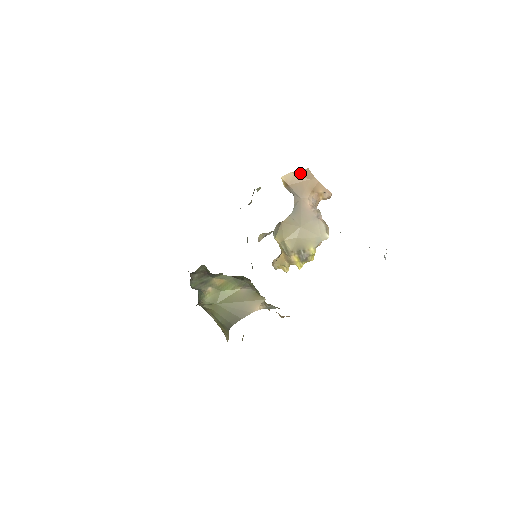
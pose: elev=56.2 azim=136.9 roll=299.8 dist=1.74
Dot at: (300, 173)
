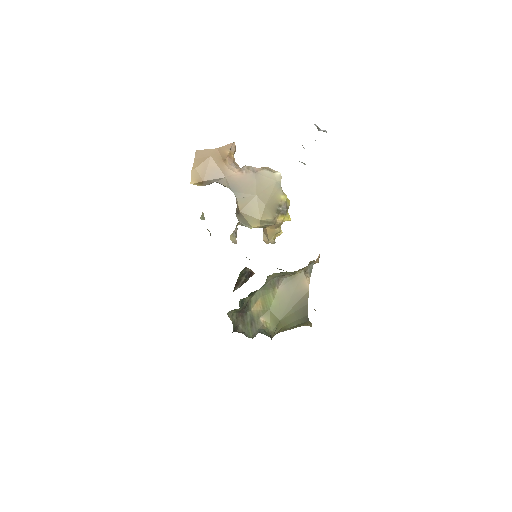
Dot at: (197, 162)
